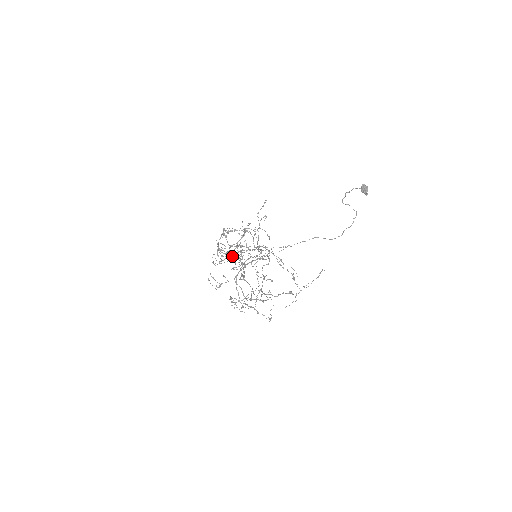
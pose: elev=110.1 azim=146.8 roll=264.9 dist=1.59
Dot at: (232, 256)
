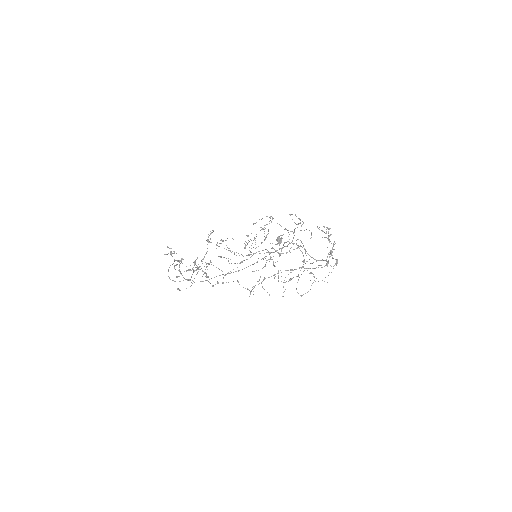
Dot at: occluded
